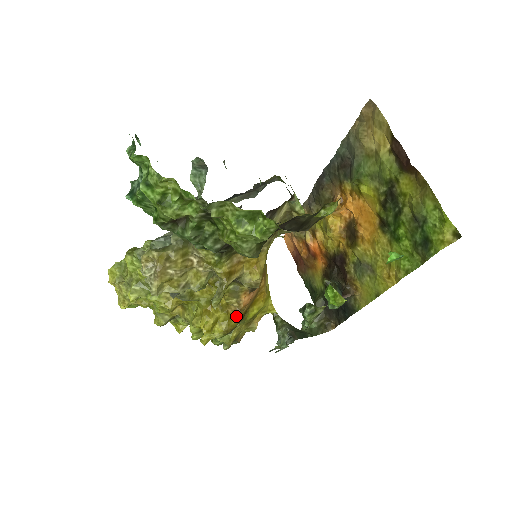
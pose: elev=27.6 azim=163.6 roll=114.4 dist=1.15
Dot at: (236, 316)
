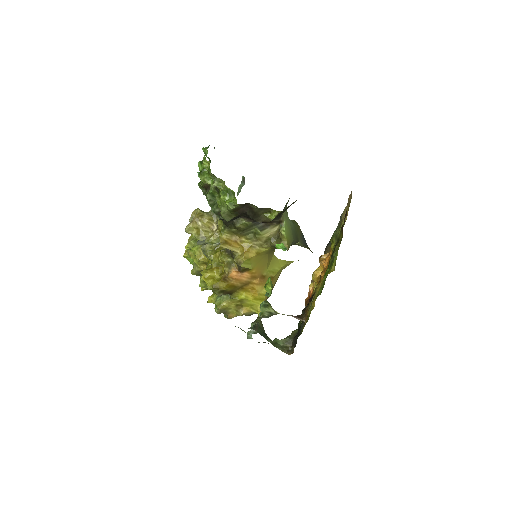
Dot at: (225, 282)
